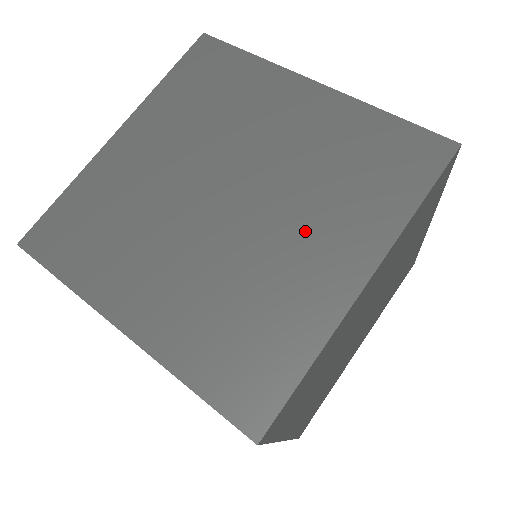
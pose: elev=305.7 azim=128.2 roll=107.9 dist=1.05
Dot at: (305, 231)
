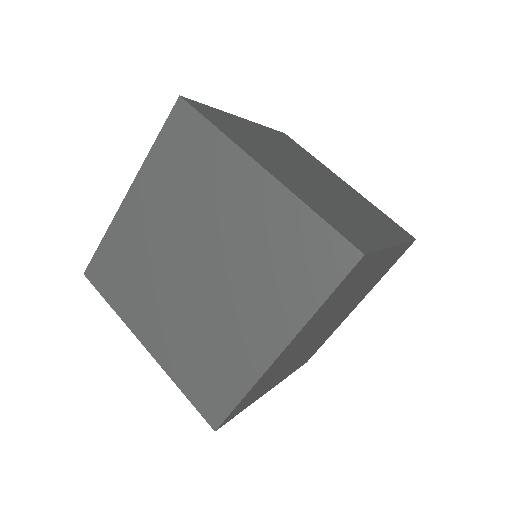
Dot at: (246, 305)
